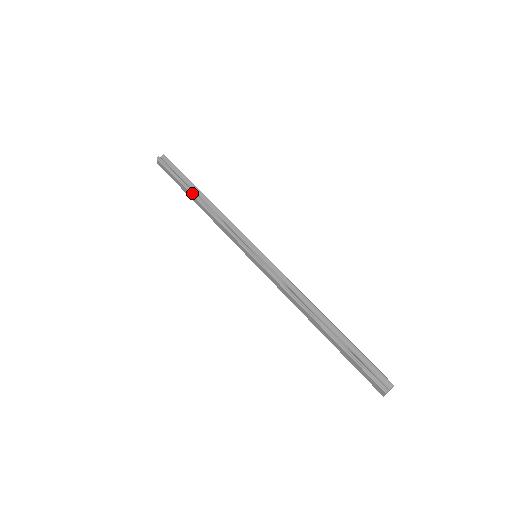
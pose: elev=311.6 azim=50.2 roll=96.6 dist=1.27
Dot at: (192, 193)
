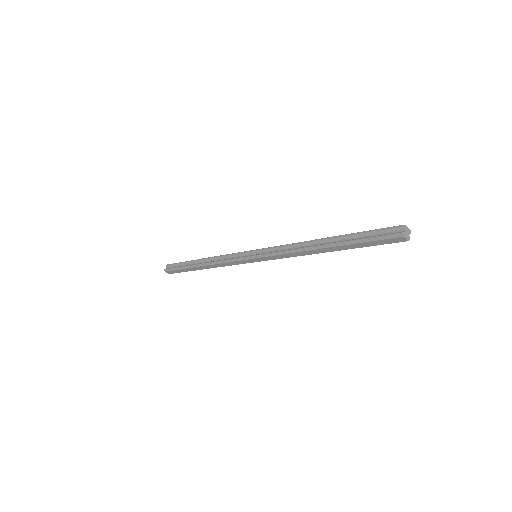
Dot at: (194, 266)
